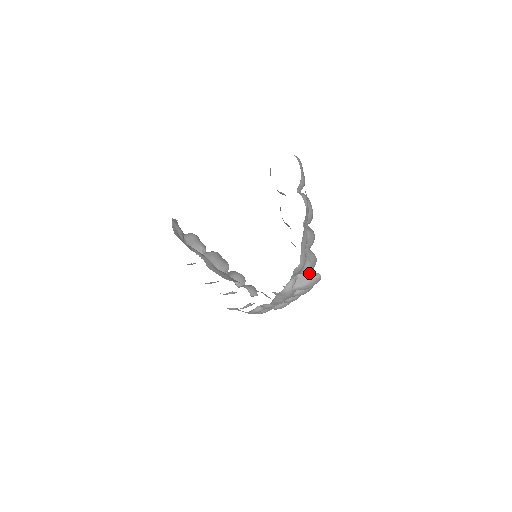
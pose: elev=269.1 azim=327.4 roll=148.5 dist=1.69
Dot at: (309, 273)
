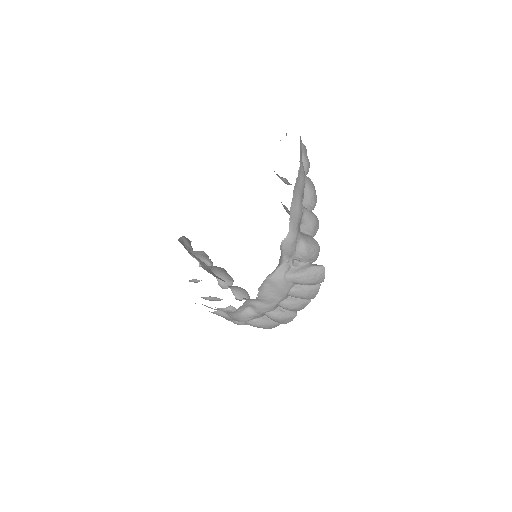
Dot at: (309, 263)
